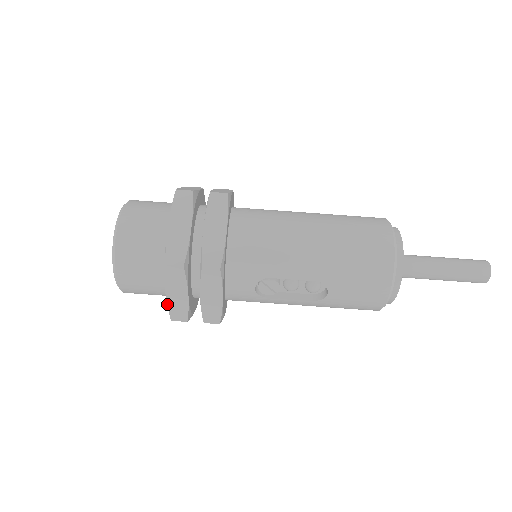
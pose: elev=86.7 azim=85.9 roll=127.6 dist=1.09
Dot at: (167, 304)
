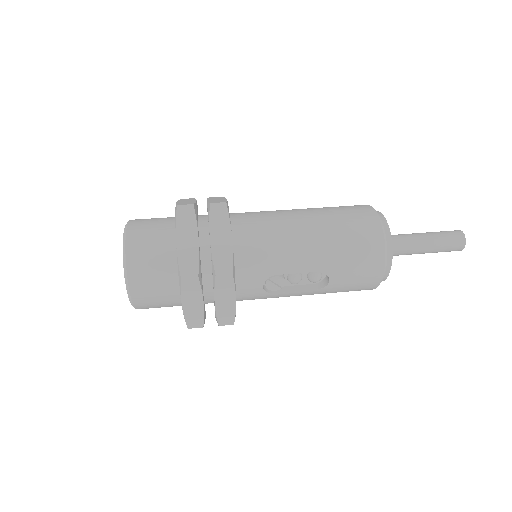
Dot at: (183, 314)
